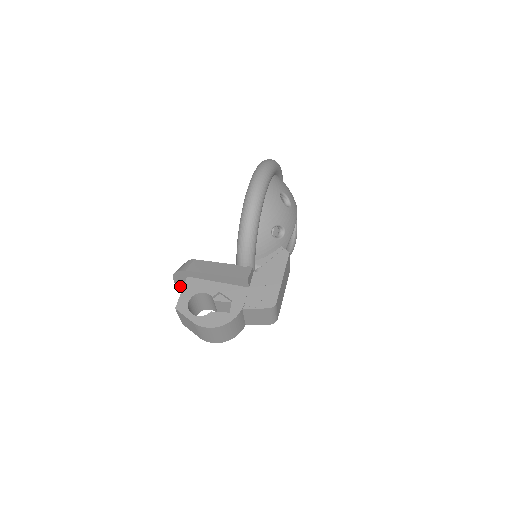
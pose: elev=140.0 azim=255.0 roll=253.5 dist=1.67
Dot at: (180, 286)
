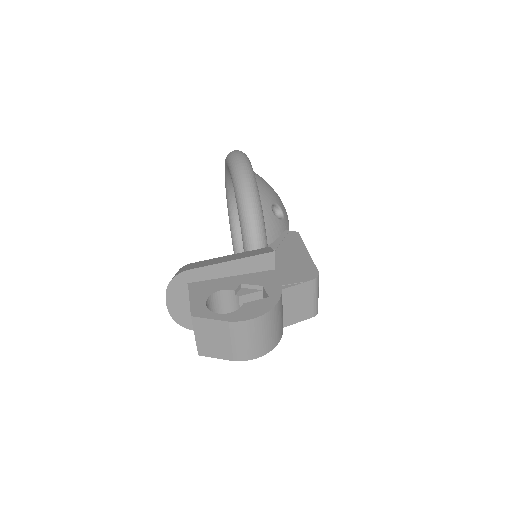
Dot at: (175, 312)
